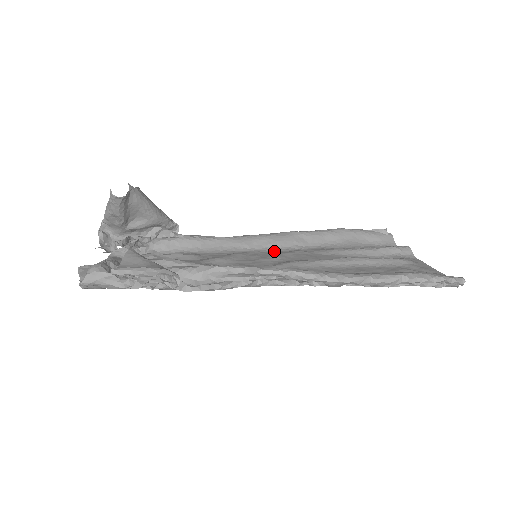
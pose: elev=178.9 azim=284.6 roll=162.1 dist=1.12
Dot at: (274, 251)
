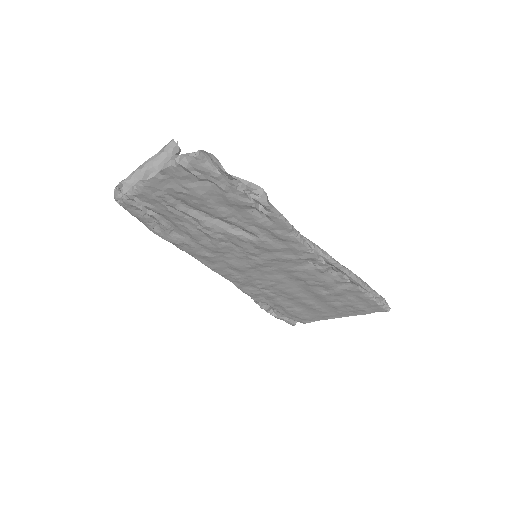
Dot at: (249, 276)
